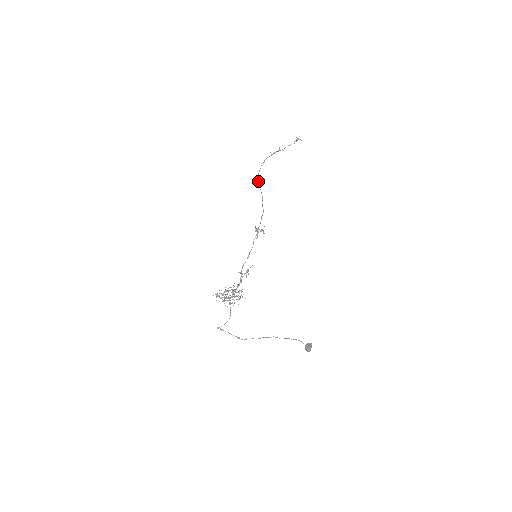
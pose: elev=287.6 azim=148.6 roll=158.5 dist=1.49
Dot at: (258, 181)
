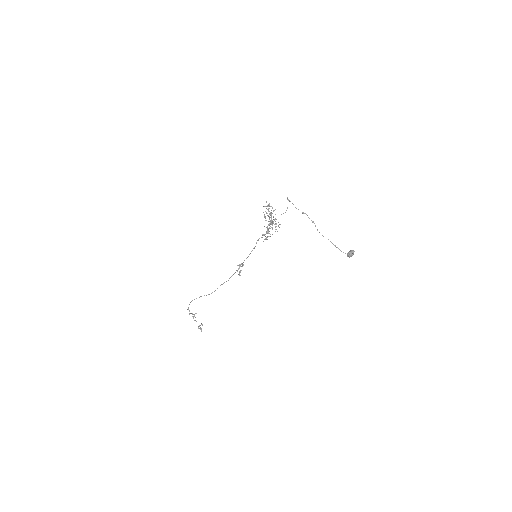
Dot at: occluded
